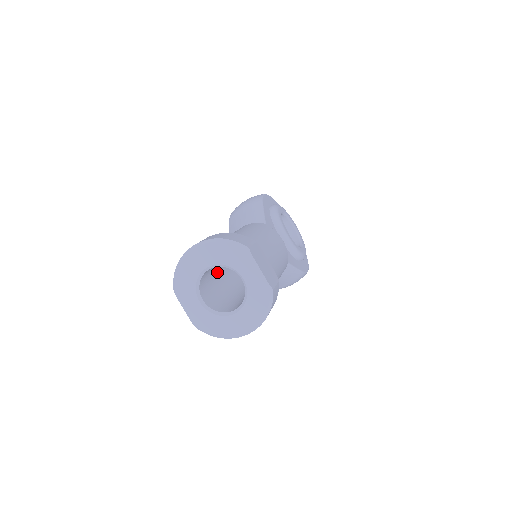
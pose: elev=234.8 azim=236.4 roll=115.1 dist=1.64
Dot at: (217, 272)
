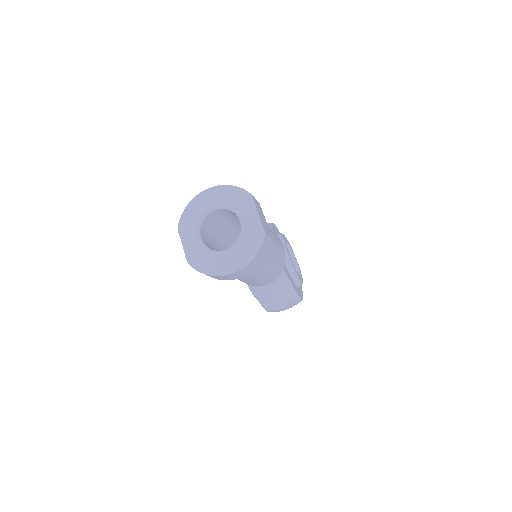
Dot at: (219, 238)
